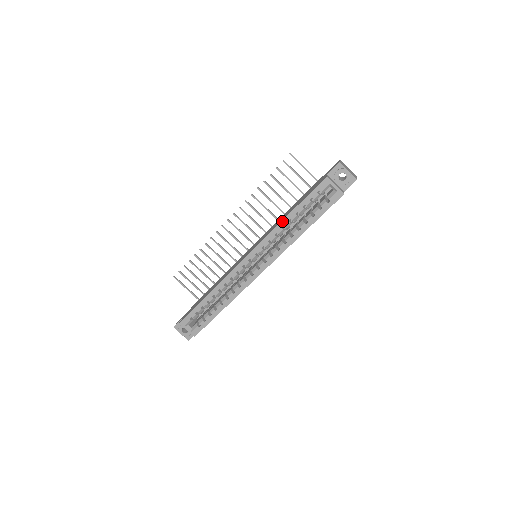
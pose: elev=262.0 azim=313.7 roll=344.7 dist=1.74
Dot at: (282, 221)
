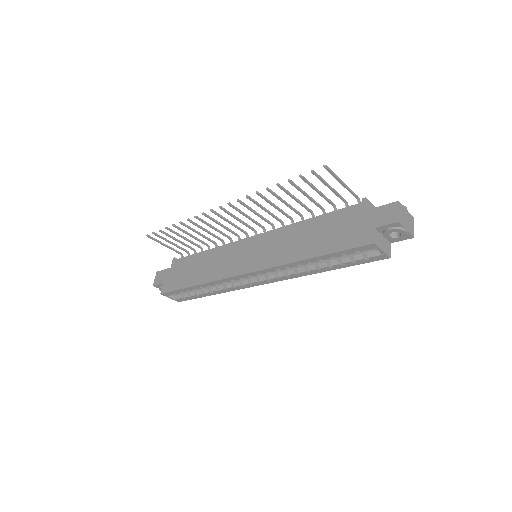
Dot at: (299, 261)
